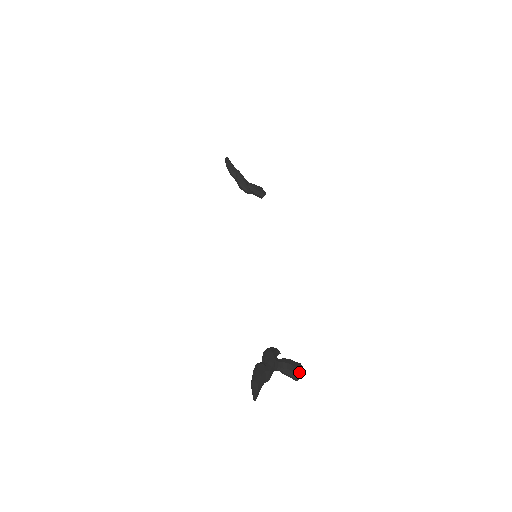
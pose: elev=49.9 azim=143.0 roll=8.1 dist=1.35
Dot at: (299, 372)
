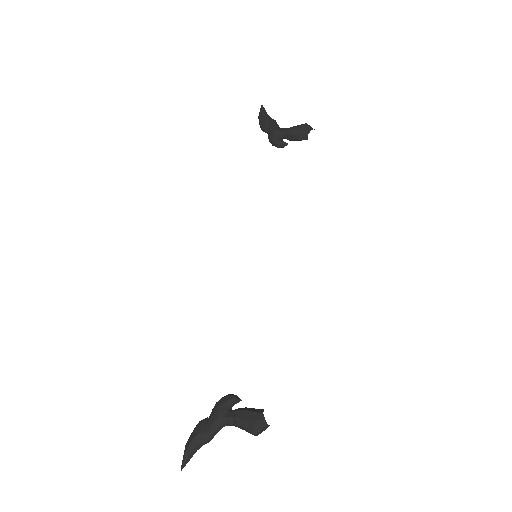
Dot at: (252, 428)
